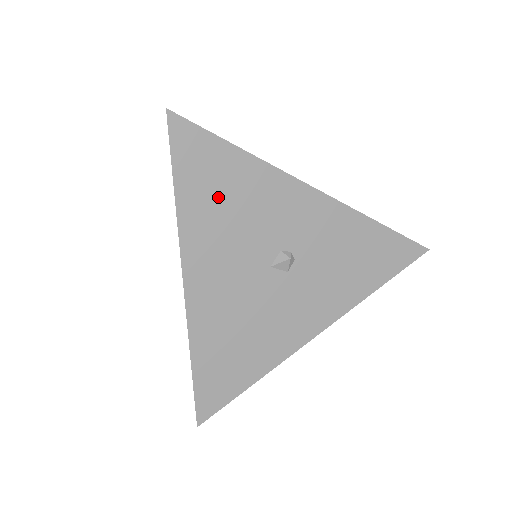
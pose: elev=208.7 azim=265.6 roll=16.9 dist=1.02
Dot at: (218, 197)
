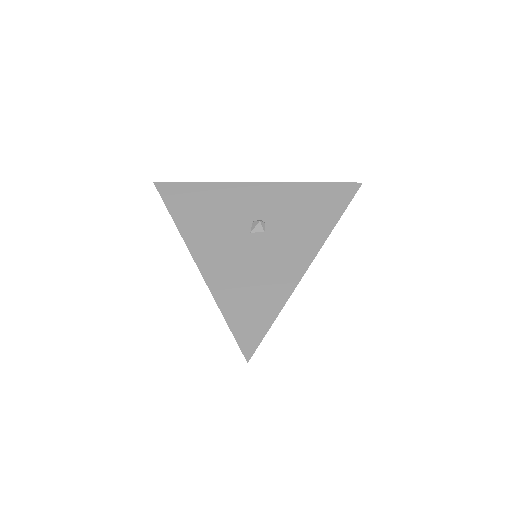
Dot at: (198, 209)
